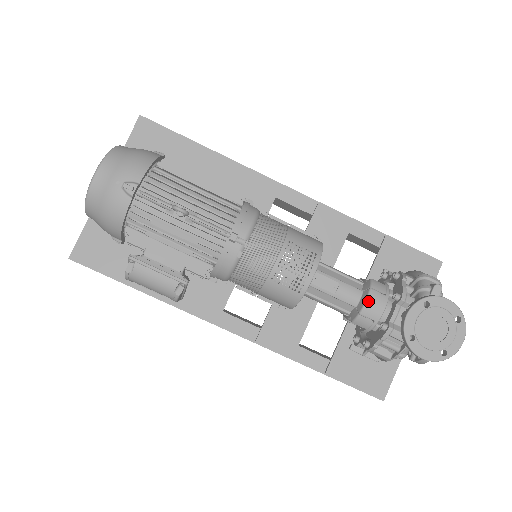
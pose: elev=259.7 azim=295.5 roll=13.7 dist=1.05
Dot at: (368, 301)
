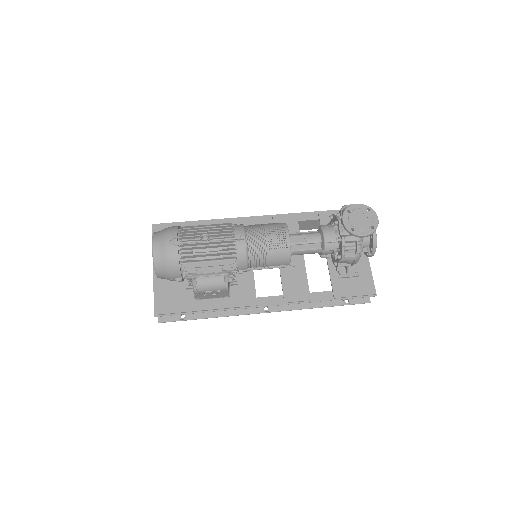
Dot at: (324, 234)
